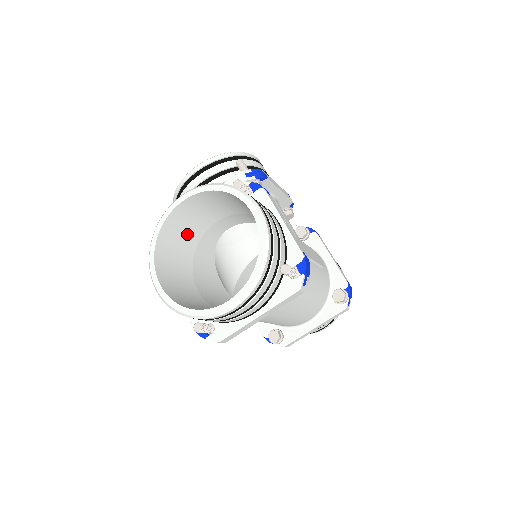
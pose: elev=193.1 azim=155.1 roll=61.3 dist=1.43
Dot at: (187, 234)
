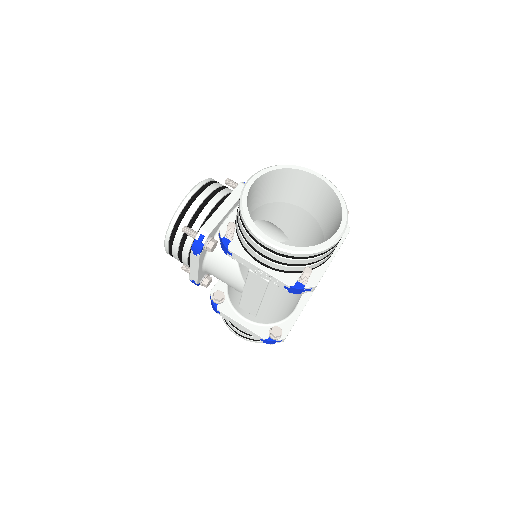
Dot at: occluded
